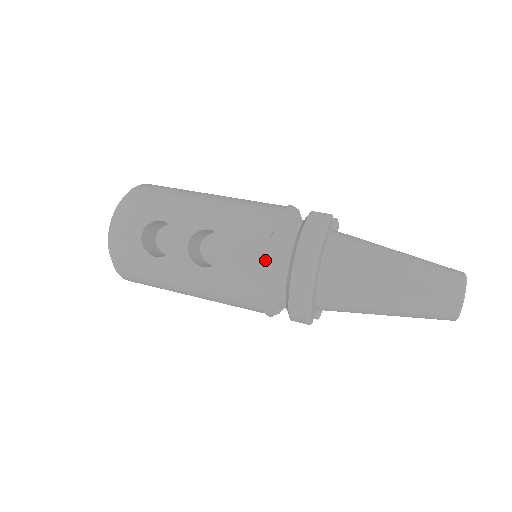
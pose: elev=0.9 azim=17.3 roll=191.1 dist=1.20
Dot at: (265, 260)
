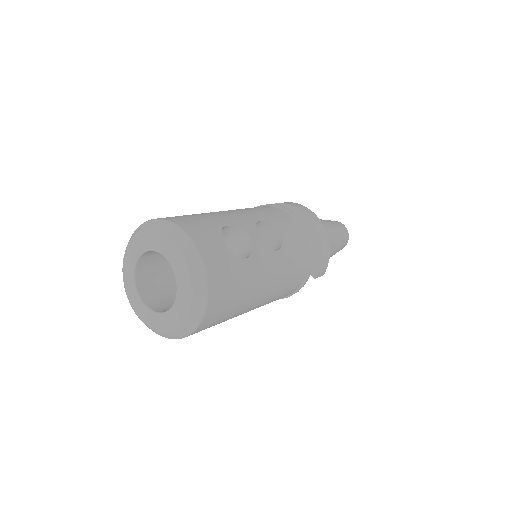
Dot at: (302, 226)
